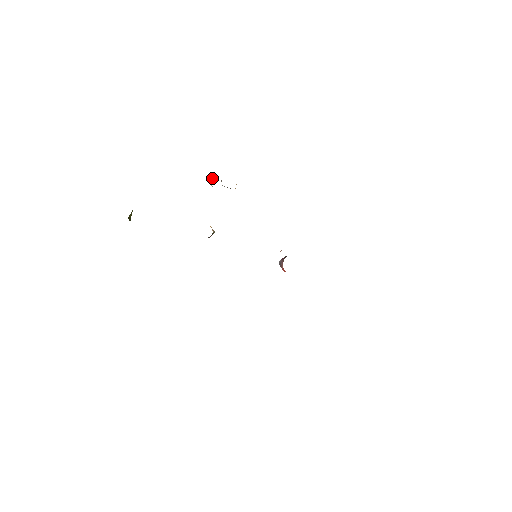
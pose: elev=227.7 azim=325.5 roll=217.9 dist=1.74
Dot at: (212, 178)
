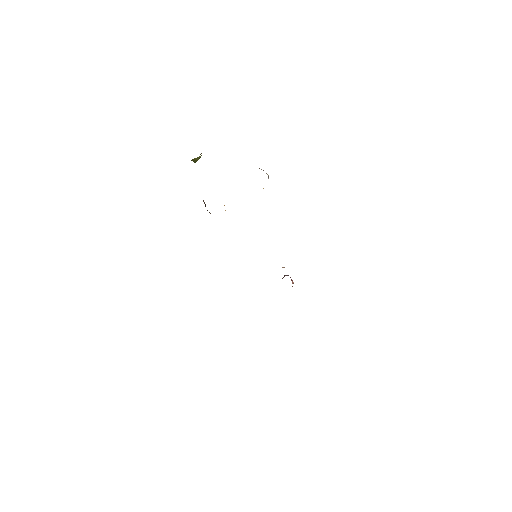
Dot at: occluded
